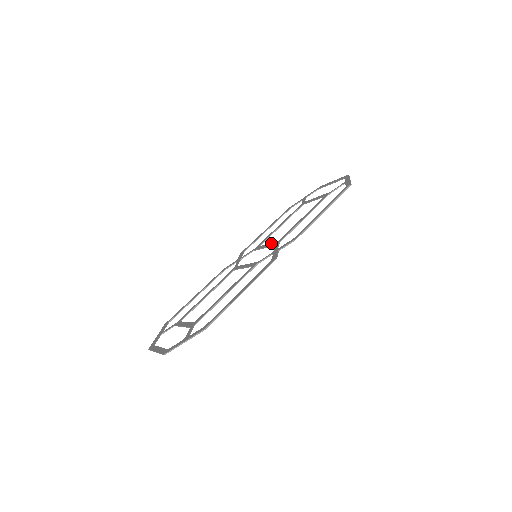
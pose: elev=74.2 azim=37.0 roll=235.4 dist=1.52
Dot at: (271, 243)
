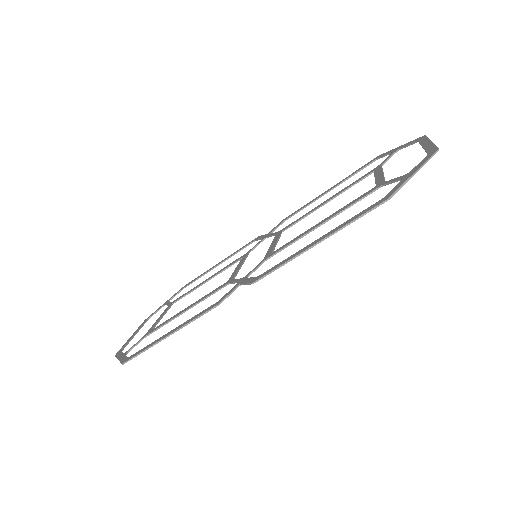
Dot at: (273, 247)
